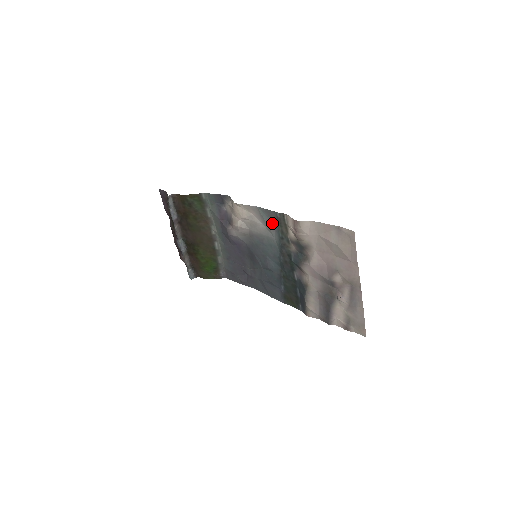
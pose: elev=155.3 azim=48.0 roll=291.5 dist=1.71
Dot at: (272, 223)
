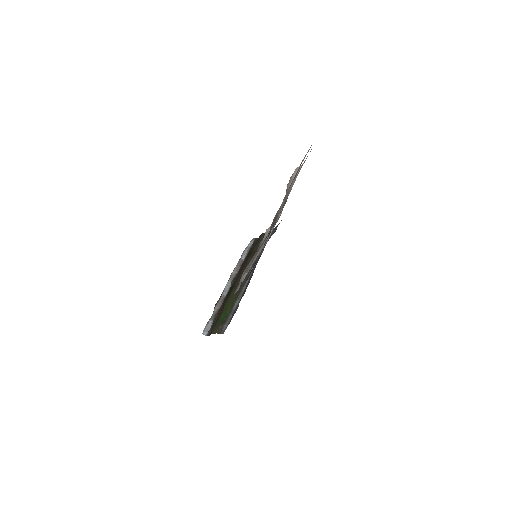
Dot at: occluded
